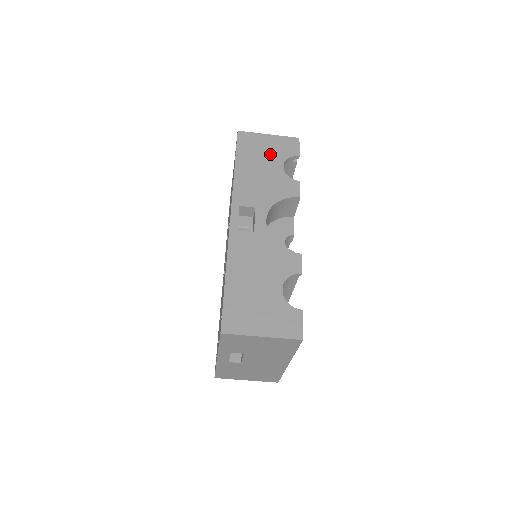
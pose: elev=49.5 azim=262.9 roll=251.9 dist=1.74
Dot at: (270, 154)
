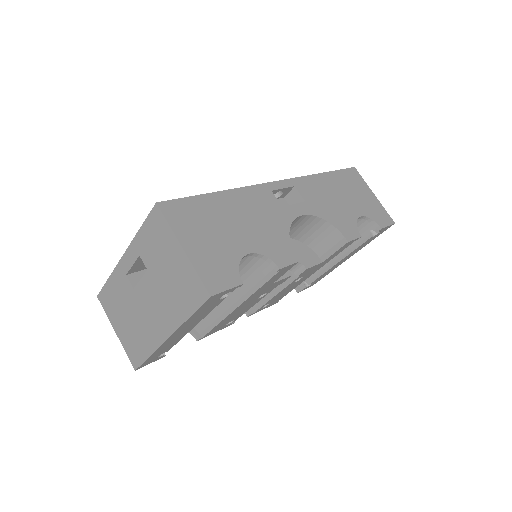
Dot at: (360, 201)
